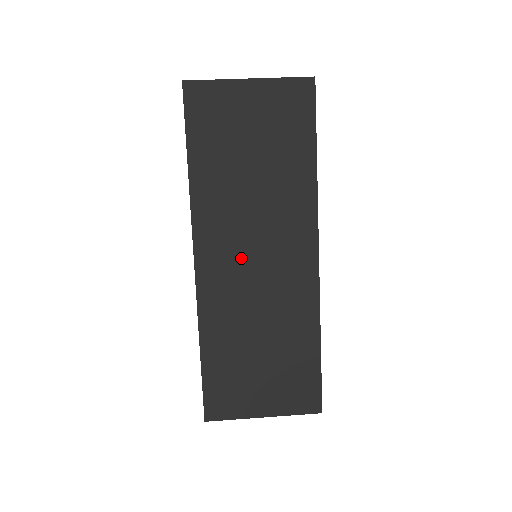
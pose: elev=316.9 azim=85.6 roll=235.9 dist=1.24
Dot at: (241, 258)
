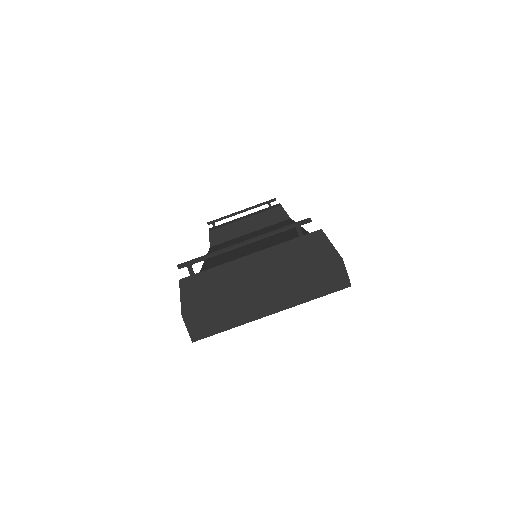
Dot at: occluded
